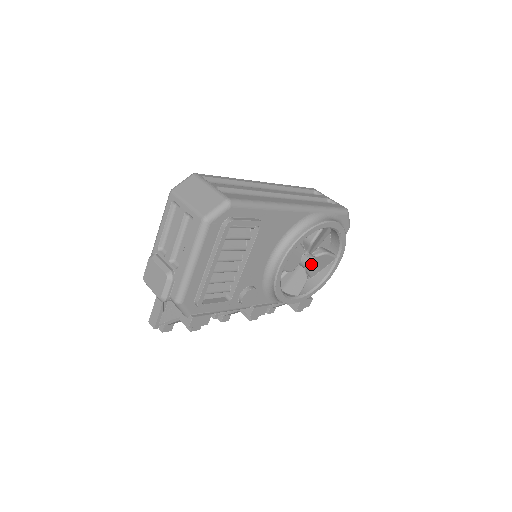
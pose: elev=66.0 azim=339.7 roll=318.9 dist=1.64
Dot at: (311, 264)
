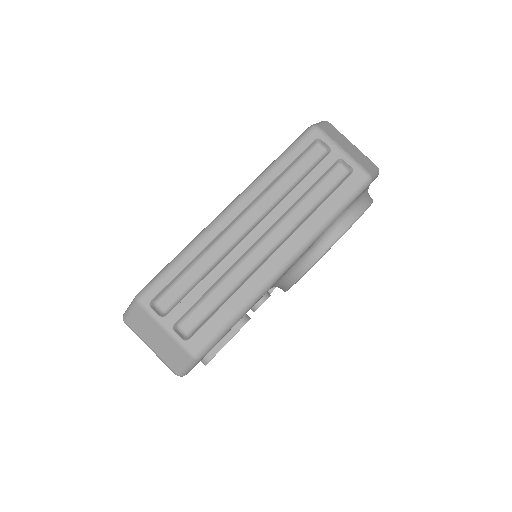
Dot at: occluded
